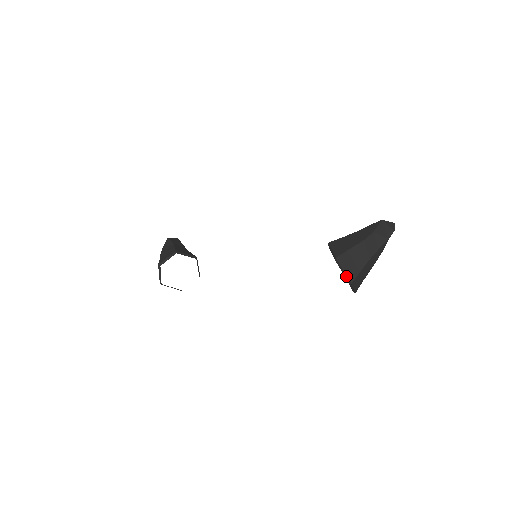
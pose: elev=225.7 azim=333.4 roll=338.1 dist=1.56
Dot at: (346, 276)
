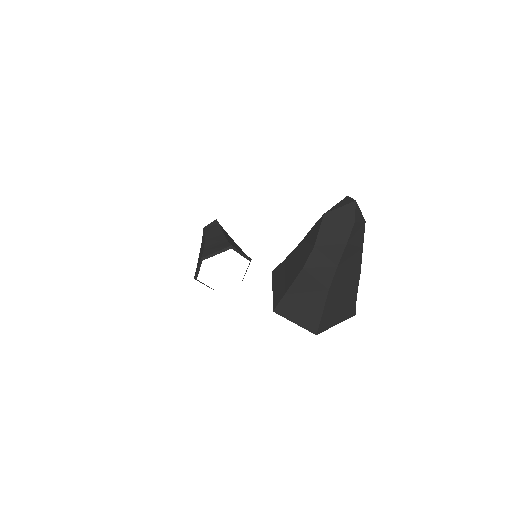
Dot at: occluded
